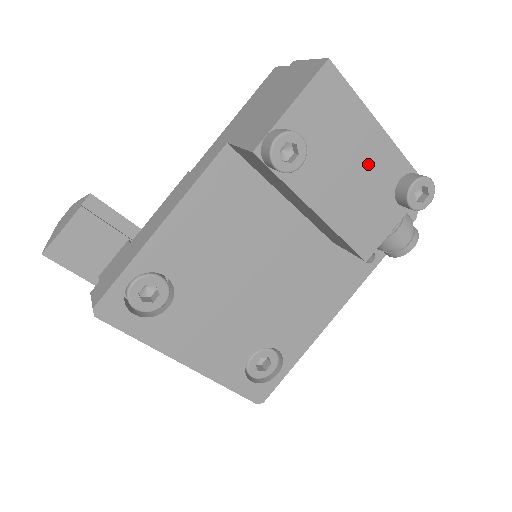
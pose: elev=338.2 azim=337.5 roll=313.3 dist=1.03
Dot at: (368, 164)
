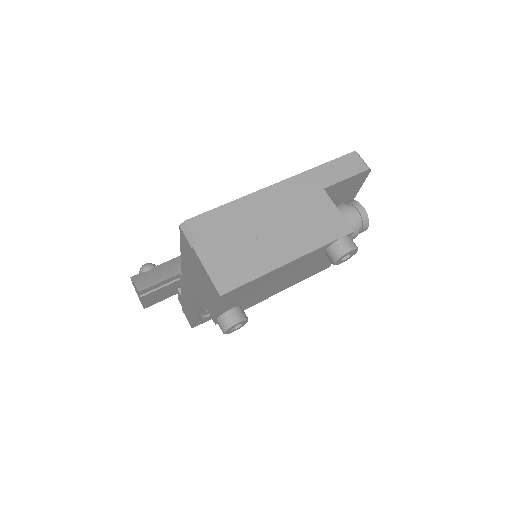
Dot at: (293, 270)
